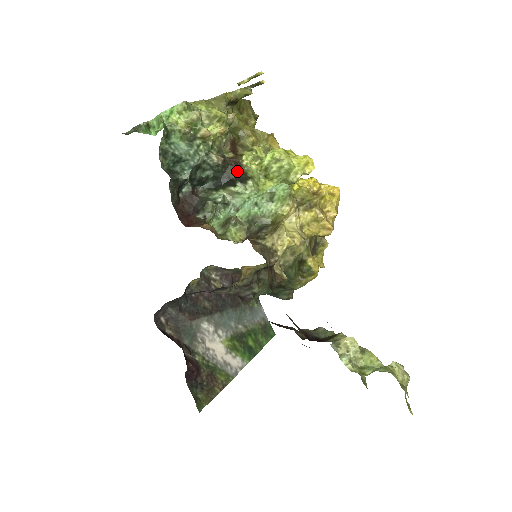
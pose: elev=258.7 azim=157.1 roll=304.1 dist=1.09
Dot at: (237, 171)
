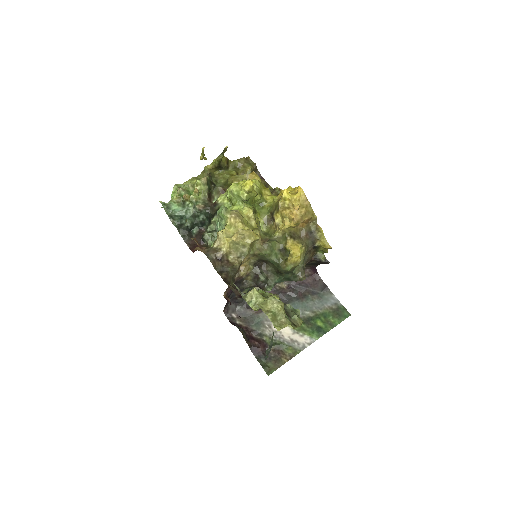
Dot at: (215, 209)
